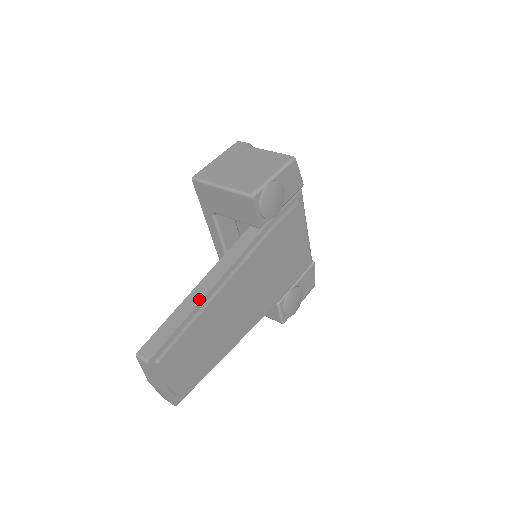
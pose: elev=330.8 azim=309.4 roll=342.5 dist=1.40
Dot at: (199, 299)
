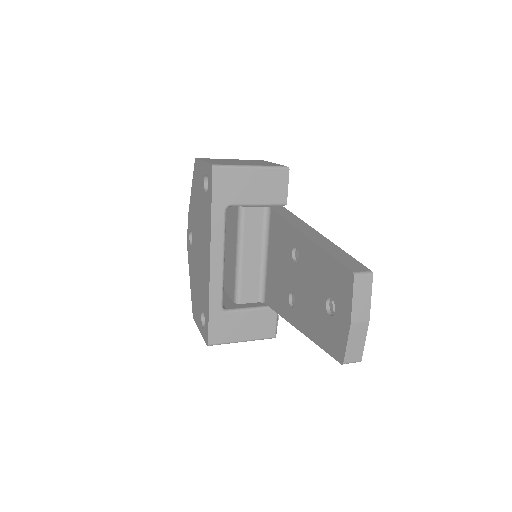
Dot at: (325, 239)
